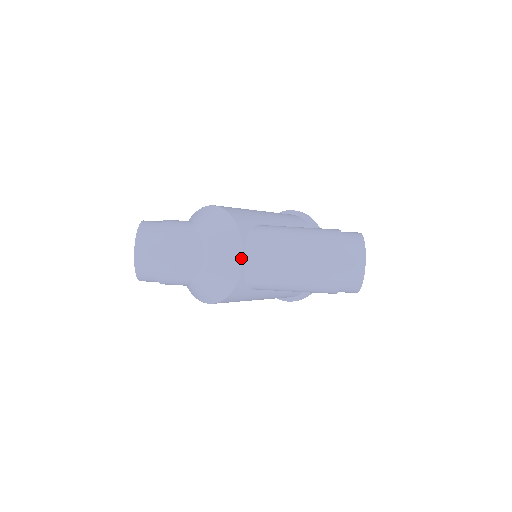
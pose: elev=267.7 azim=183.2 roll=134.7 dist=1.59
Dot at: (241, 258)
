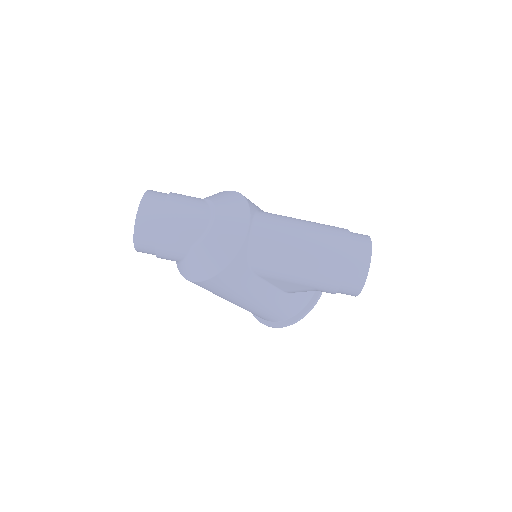
Dot at: (247, 226)
